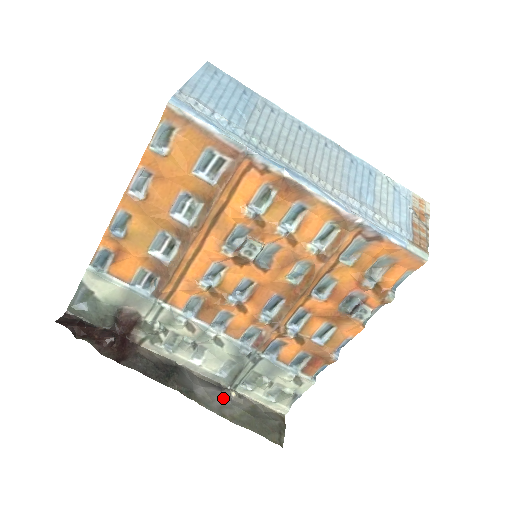
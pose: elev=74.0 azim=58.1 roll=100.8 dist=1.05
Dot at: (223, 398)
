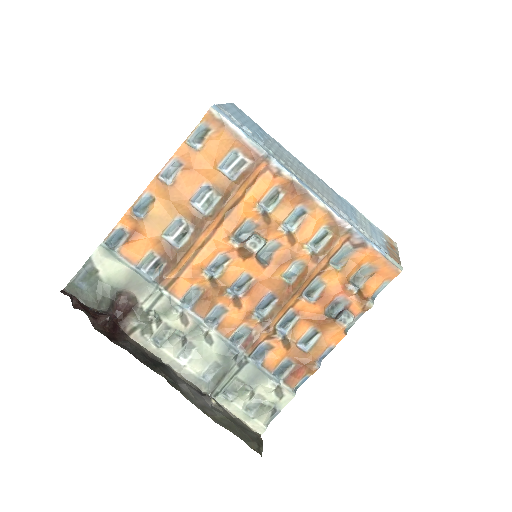
Dot at: (204, 401)
